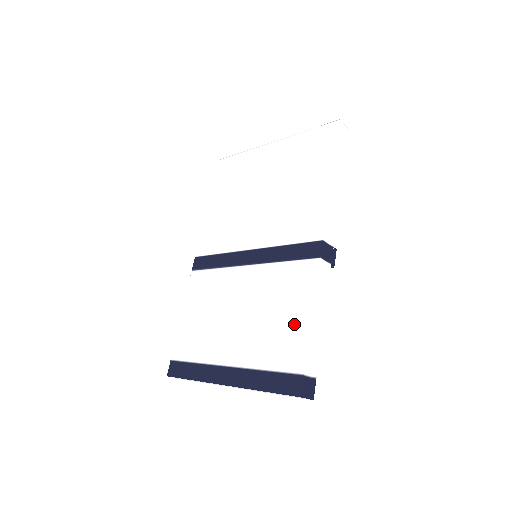
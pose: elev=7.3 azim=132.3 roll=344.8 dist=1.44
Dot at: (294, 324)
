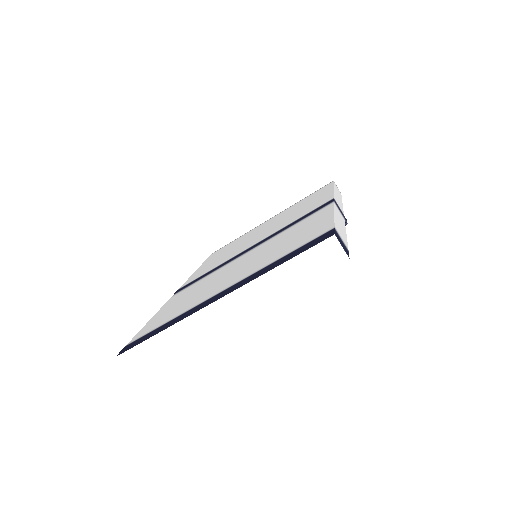
Dot at: (312, 227)
